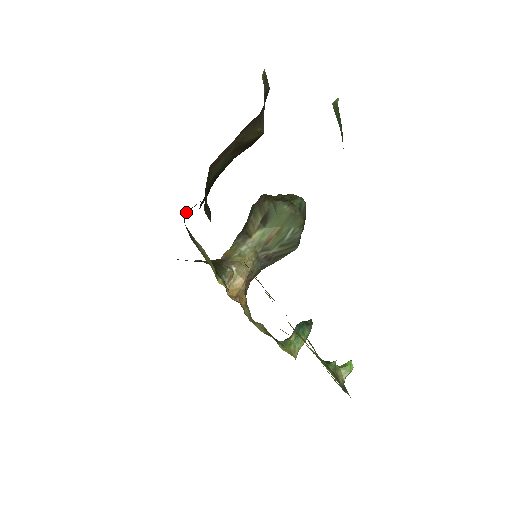
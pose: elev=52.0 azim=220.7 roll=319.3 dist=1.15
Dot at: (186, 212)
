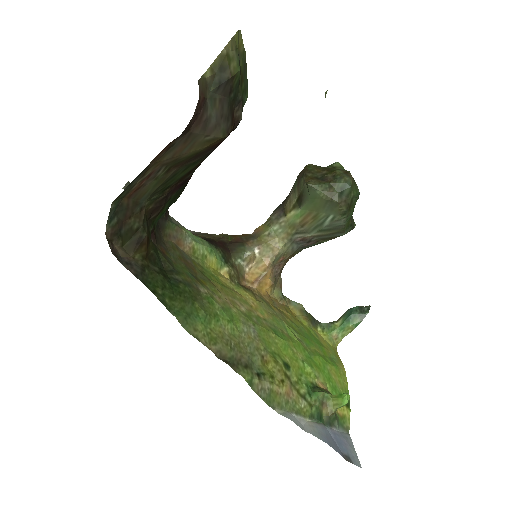
Dot at: occluded
